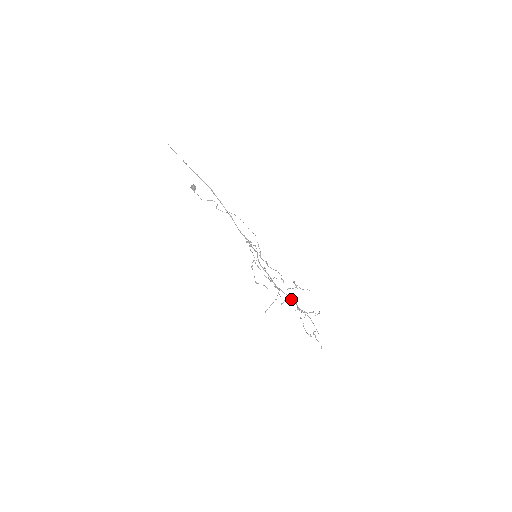
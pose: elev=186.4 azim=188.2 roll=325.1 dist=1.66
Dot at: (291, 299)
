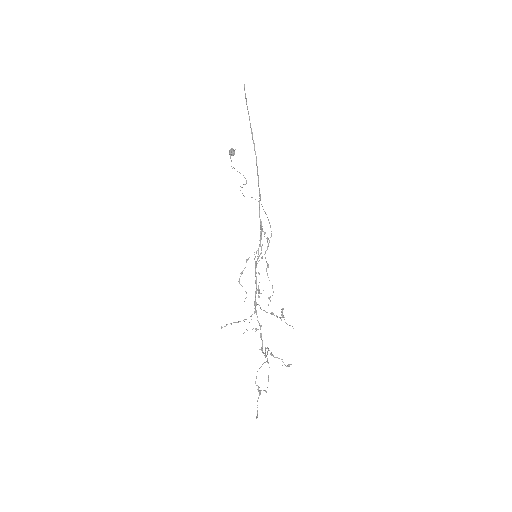
Dot at: (260, 333)
